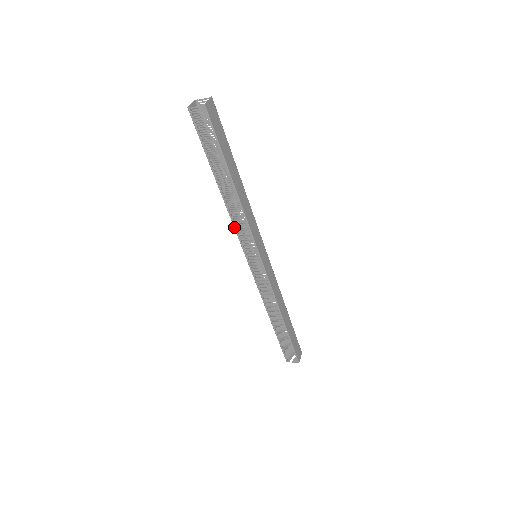
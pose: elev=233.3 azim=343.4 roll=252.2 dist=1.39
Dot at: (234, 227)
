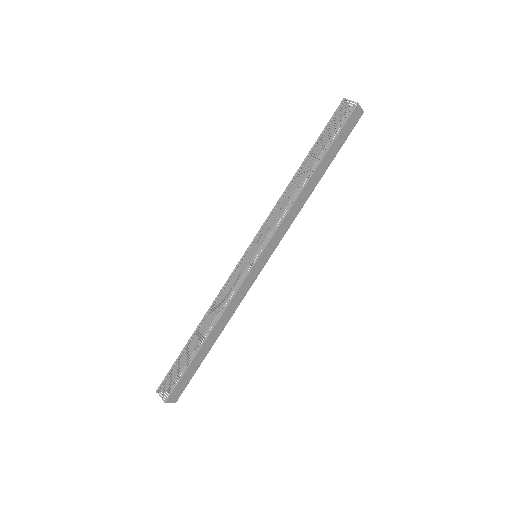
Dot at: (272, 211)
